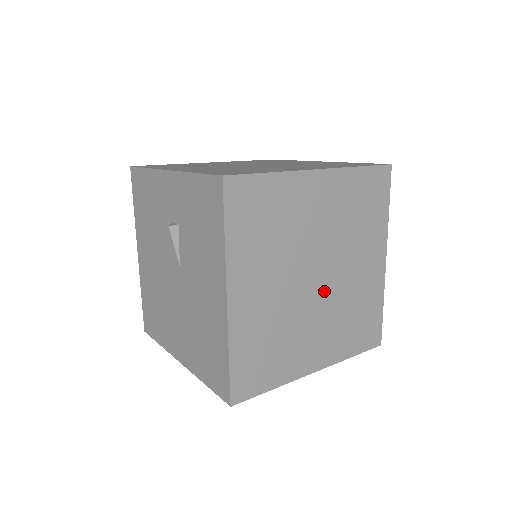
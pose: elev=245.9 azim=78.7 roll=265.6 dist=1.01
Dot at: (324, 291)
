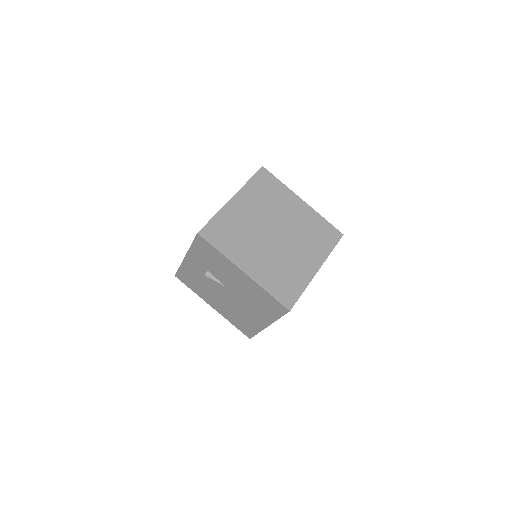
Dot at: (285, 236)
